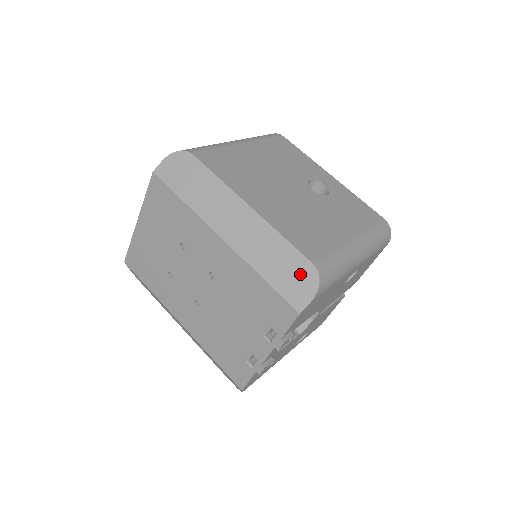
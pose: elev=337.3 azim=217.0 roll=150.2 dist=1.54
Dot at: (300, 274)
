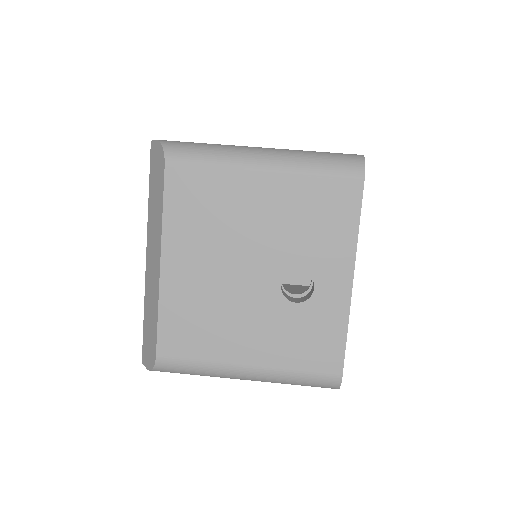
Dot at: (151, 348)
